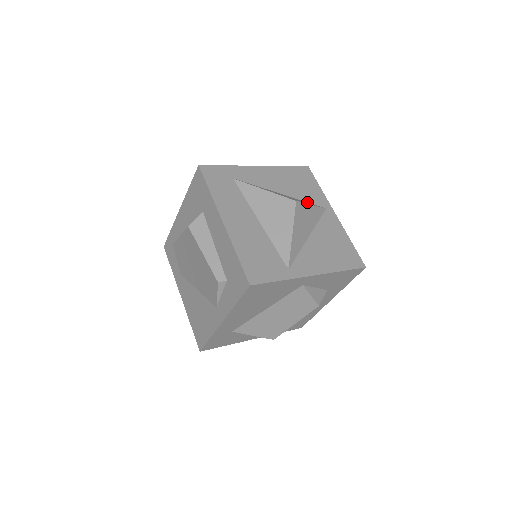
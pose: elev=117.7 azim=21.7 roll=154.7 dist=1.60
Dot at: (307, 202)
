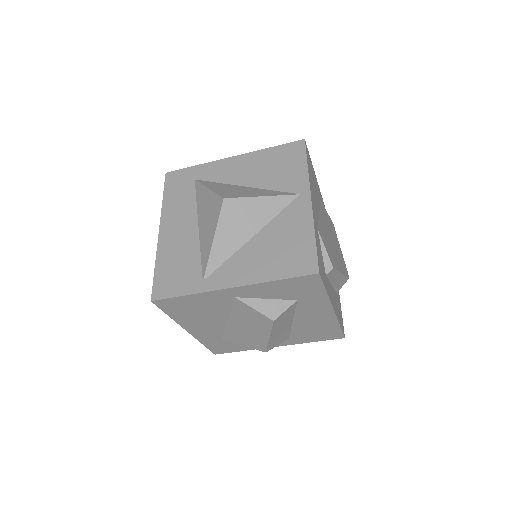
Dot at: (274, 191)
